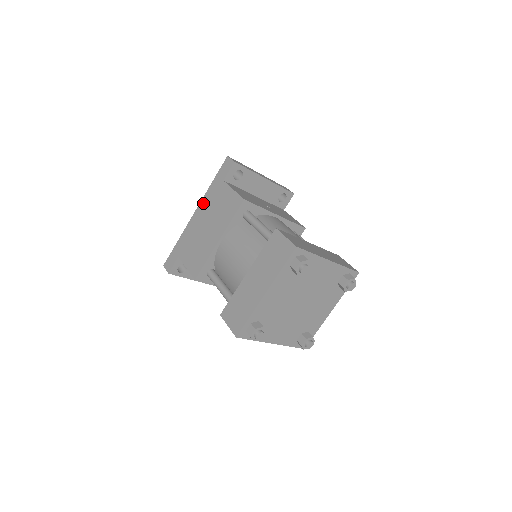
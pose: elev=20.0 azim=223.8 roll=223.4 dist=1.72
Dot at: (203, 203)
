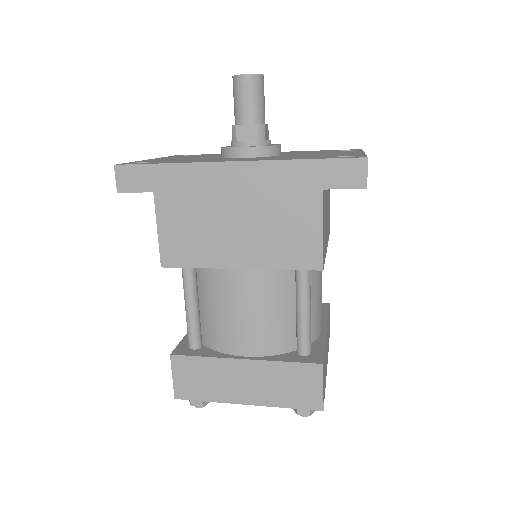
Dot at: (261, 172)
